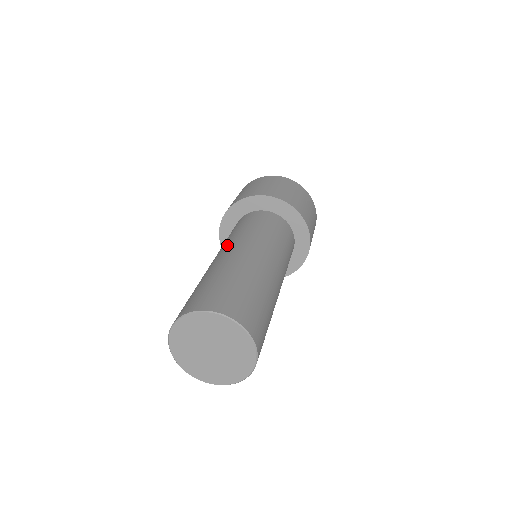
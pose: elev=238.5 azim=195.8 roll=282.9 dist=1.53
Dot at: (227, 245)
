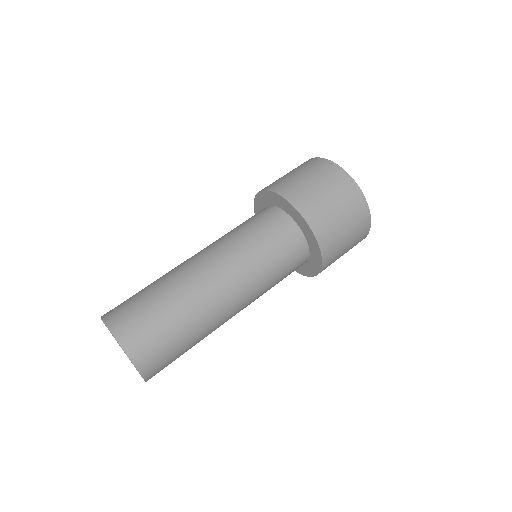
Dot at: (219, 254)
